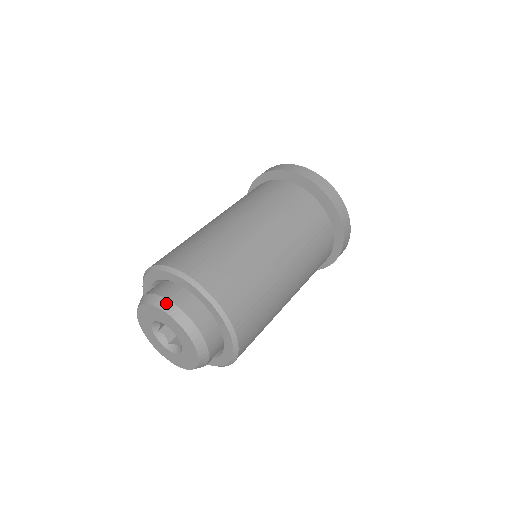
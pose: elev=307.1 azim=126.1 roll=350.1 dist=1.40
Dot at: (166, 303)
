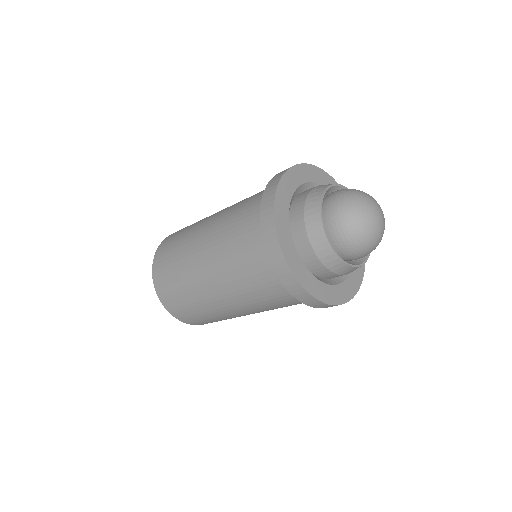
Dot at: occluded
